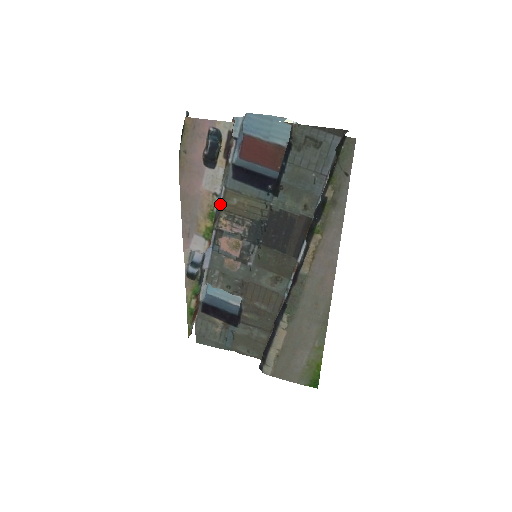
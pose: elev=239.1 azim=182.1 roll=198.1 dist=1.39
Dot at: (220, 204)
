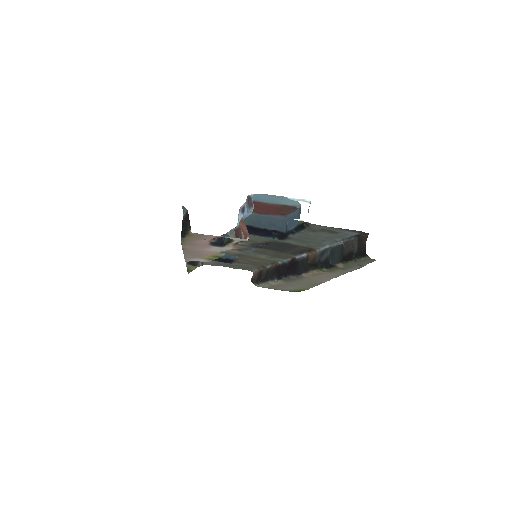
Dot at: occluded
